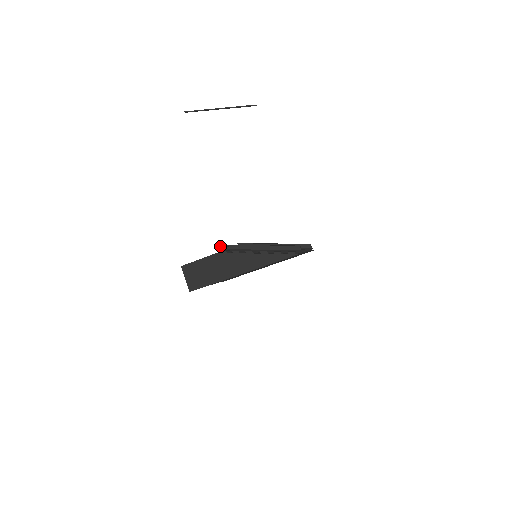
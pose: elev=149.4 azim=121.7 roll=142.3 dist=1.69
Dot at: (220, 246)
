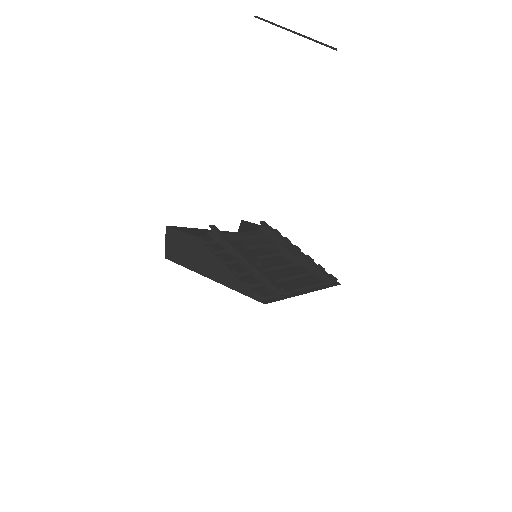
Dot at: (210, 227)
